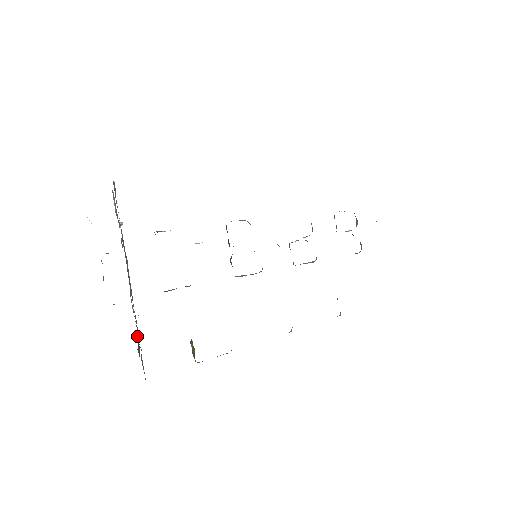
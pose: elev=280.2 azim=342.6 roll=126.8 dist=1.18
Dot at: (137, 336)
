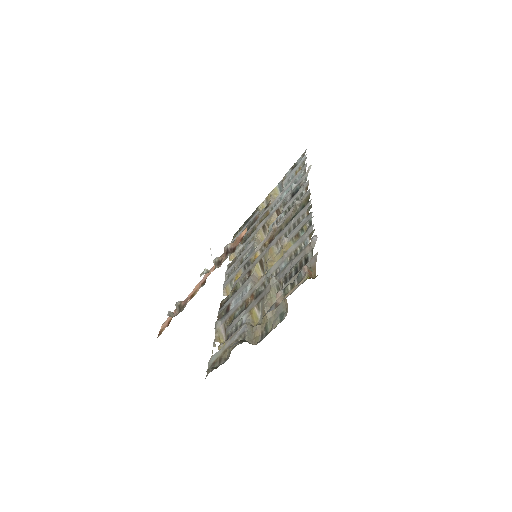
Dot at: occluded
